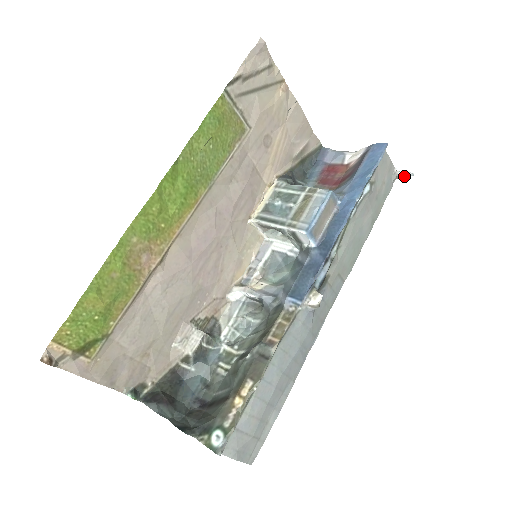
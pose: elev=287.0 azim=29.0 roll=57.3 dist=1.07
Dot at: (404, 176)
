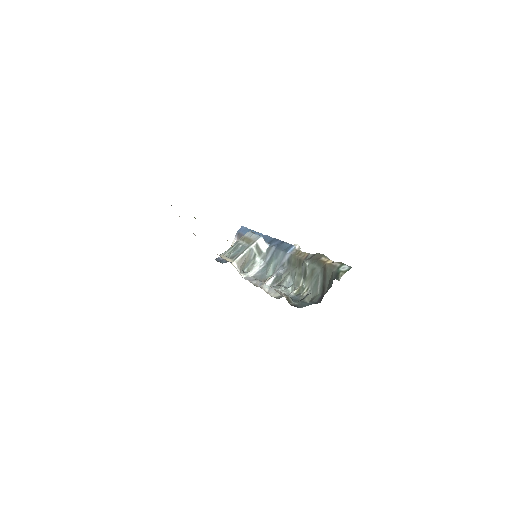
Dot at: occluded
